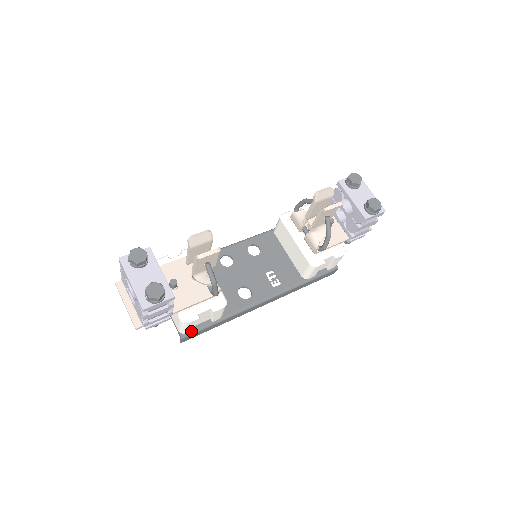
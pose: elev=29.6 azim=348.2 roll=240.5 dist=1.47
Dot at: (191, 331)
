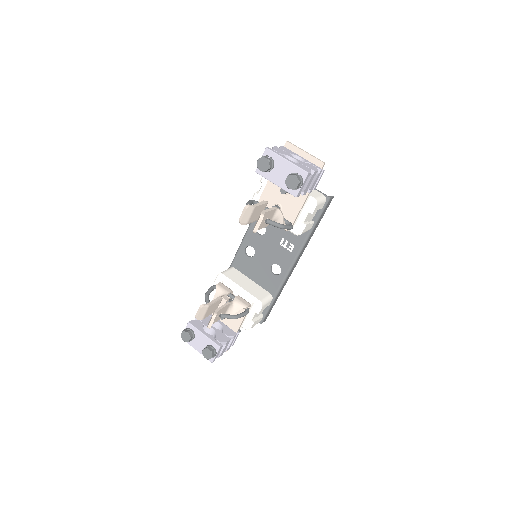
Dot at: (263, 317)
